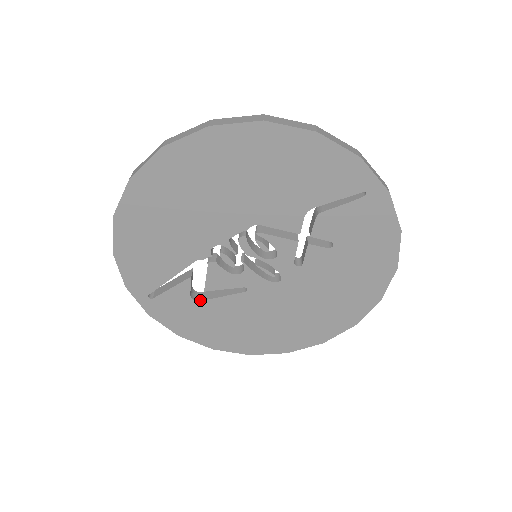
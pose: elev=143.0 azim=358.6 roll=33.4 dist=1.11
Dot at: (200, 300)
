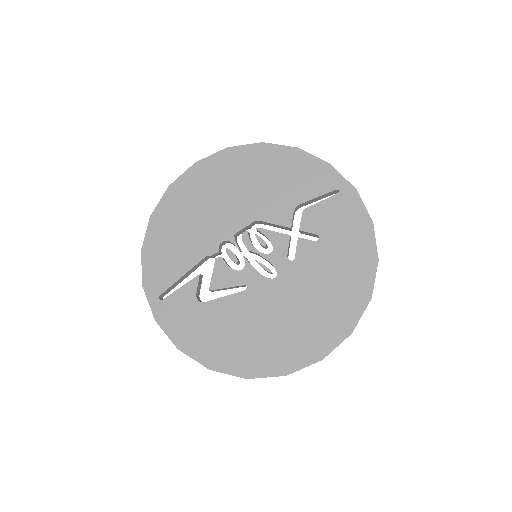
Dot at: (204, 302)
